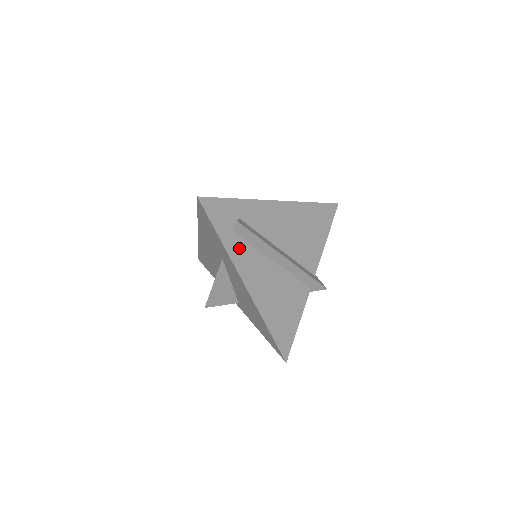
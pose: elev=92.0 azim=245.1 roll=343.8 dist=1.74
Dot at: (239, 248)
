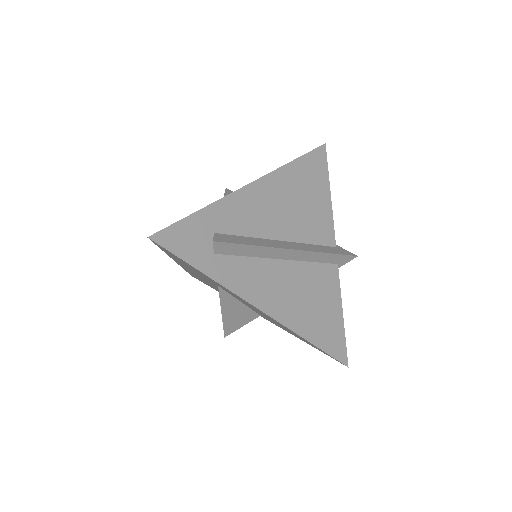
Dot at: (232, 270)
